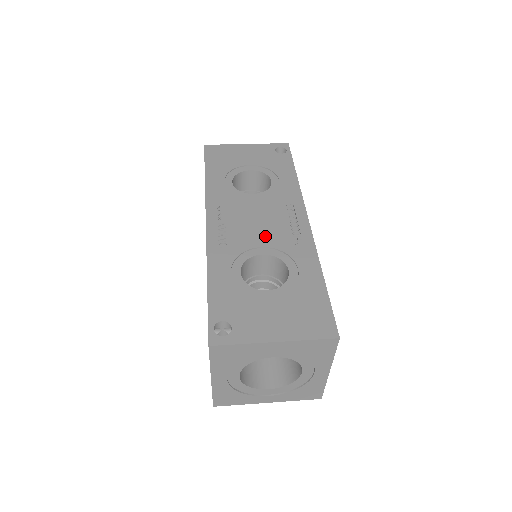
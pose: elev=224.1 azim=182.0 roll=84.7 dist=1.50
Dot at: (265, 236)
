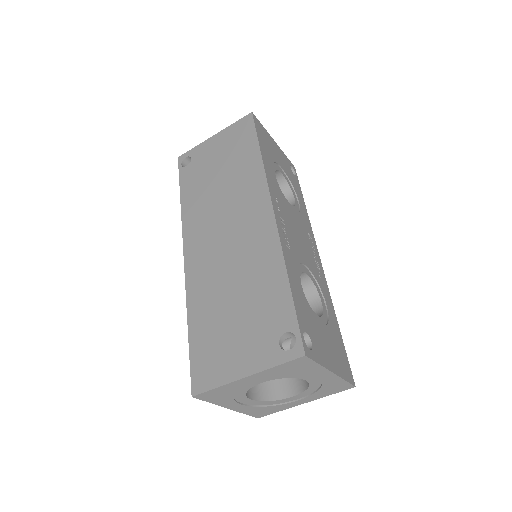
Dot at: (306, 256)
